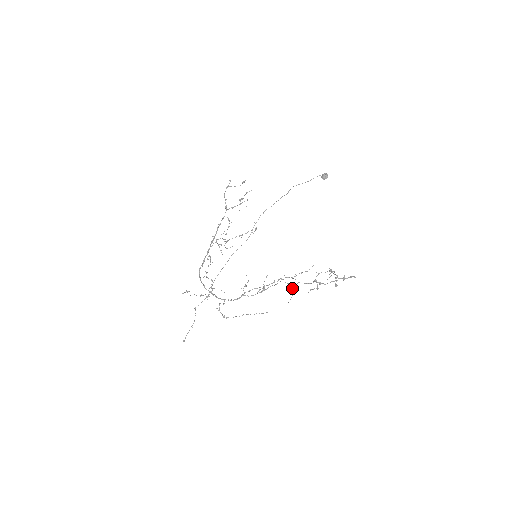
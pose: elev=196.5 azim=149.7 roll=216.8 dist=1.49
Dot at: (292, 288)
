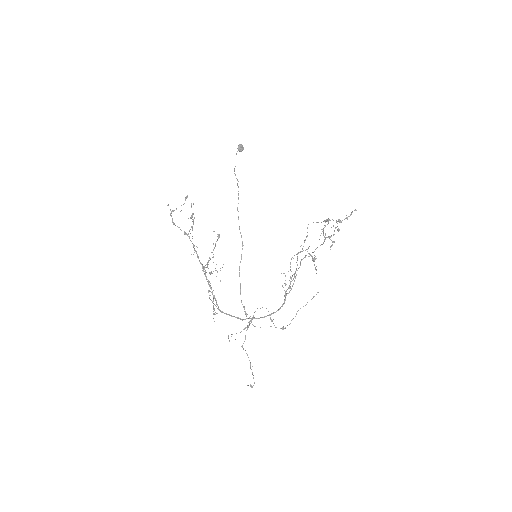
Dot at: (313, 258)
